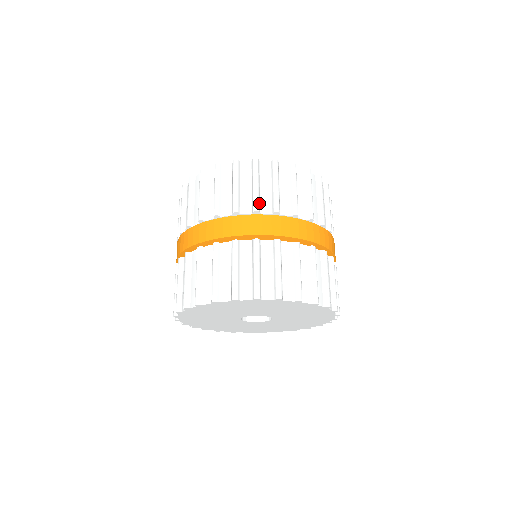
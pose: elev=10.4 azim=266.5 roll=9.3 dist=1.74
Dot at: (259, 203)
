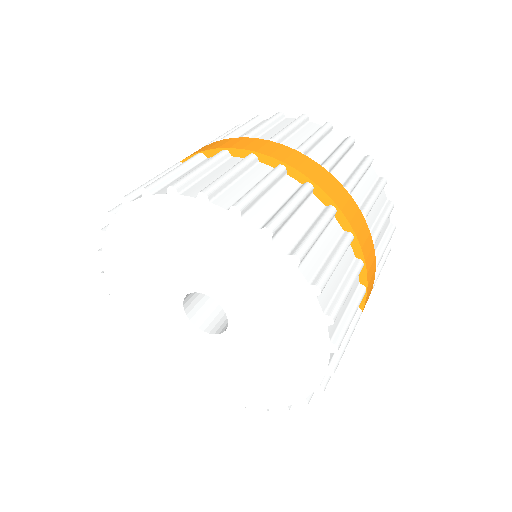
Dot at: occluded
